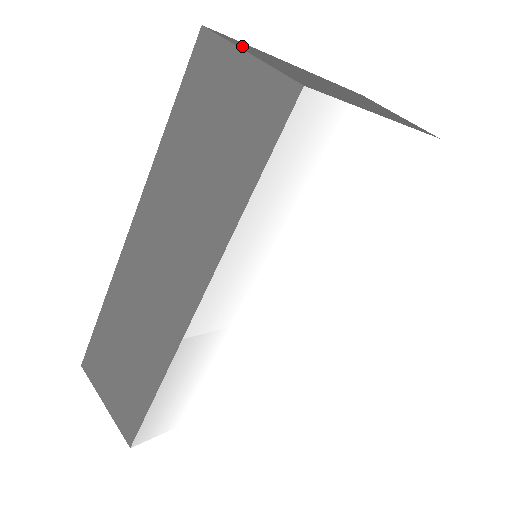
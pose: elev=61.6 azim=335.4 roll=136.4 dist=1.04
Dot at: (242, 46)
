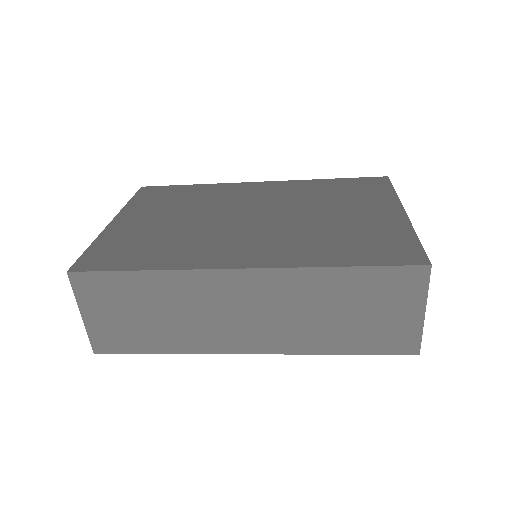
Dot at: occluded
